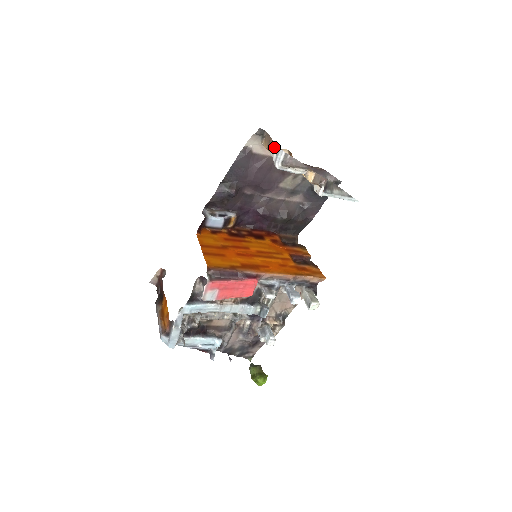
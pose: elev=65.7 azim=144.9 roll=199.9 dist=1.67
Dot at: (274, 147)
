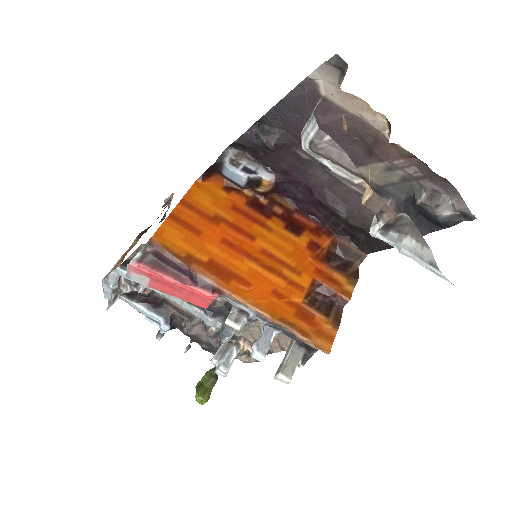
Dot at: (316, 106)
